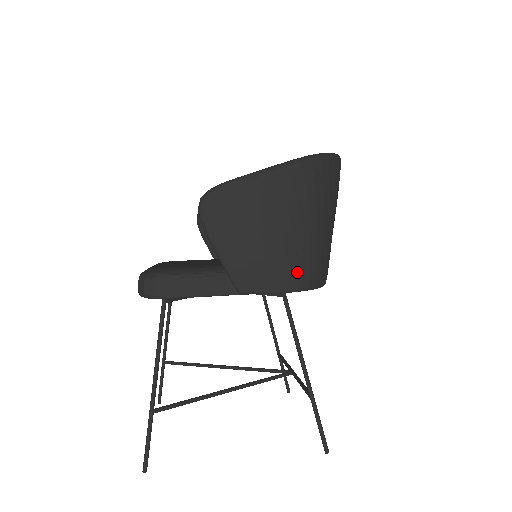
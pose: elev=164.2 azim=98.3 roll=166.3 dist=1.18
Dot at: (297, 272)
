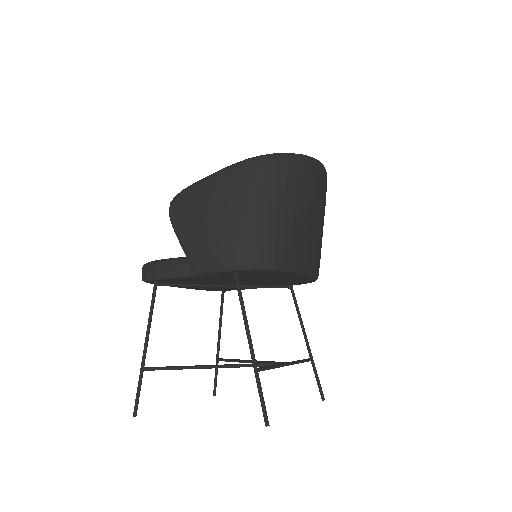
Dot at: (237, 253)
